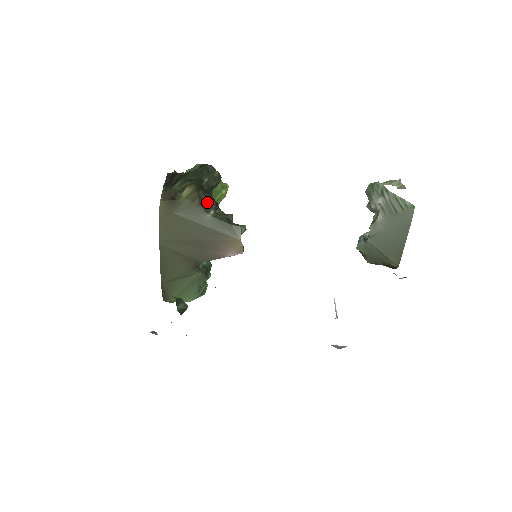
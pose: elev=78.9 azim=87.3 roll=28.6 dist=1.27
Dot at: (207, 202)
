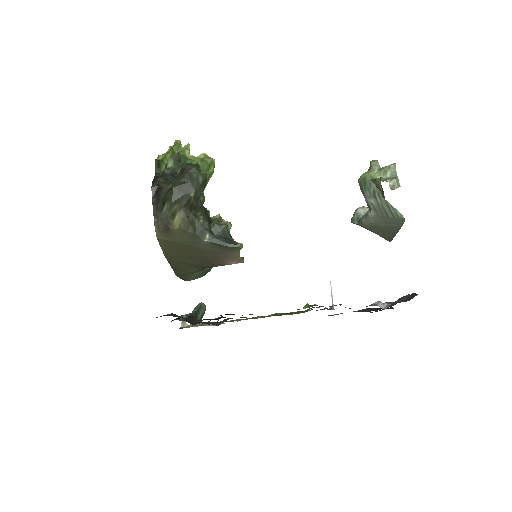
Dot at: (200, 226)
